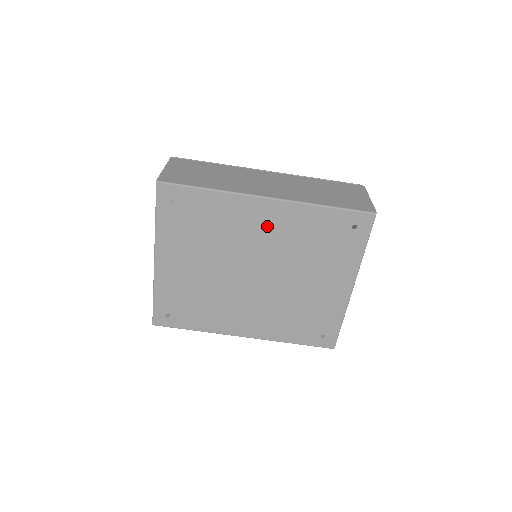
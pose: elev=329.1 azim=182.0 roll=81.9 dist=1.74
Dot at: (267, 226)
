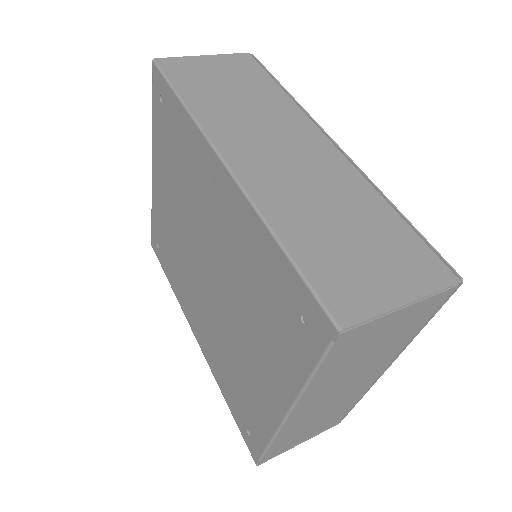
Dot at: (219, 210)
